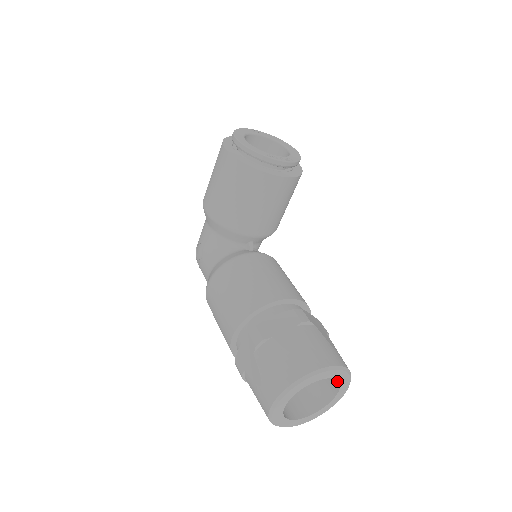
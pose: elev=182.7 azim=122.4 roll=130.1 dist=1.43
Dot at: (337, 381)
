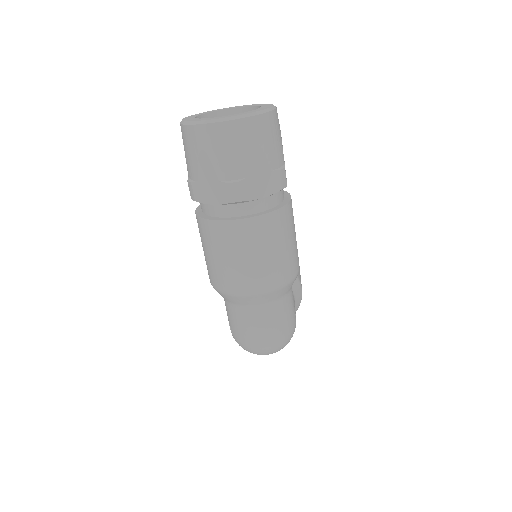
Dot at: occluded
